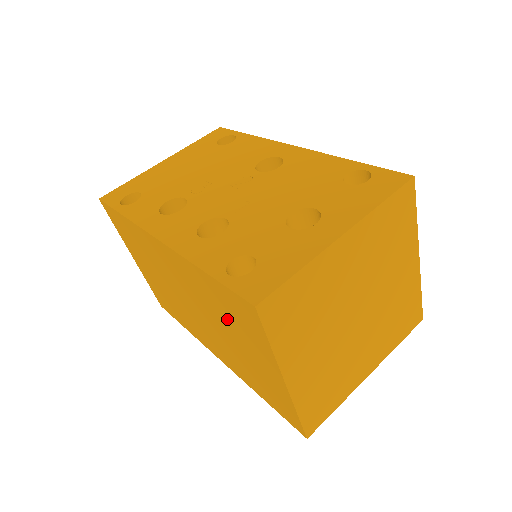
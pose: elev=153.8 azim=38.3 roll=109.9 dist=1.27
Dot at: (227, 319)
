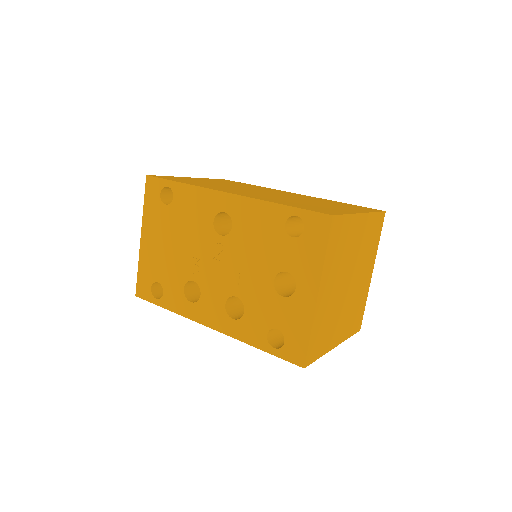
Dot at: occluded
